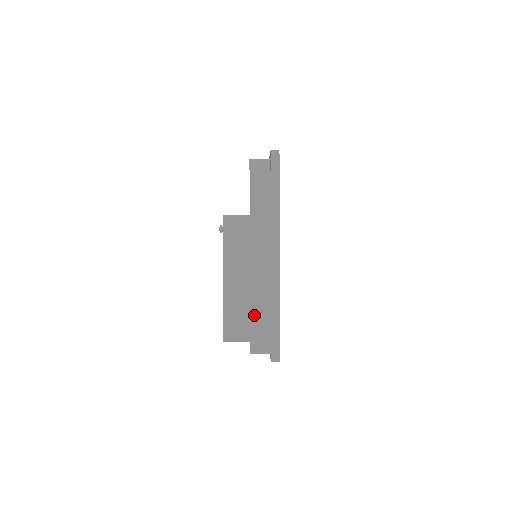
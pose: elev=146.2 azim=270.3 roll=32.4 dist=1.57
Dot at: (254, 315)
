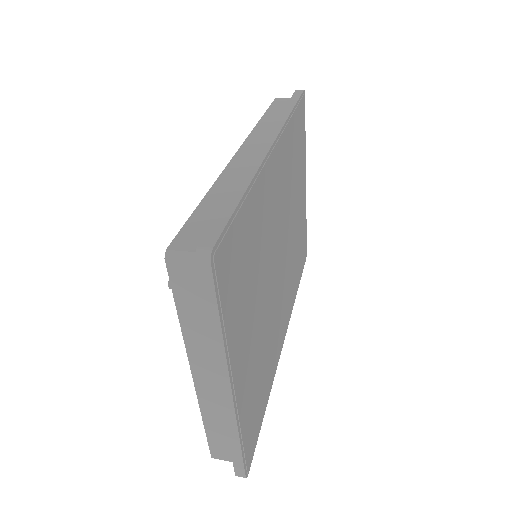
Dot at: (210, 431)
